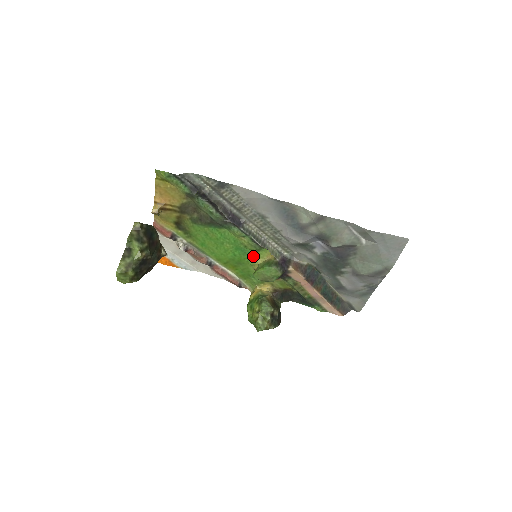
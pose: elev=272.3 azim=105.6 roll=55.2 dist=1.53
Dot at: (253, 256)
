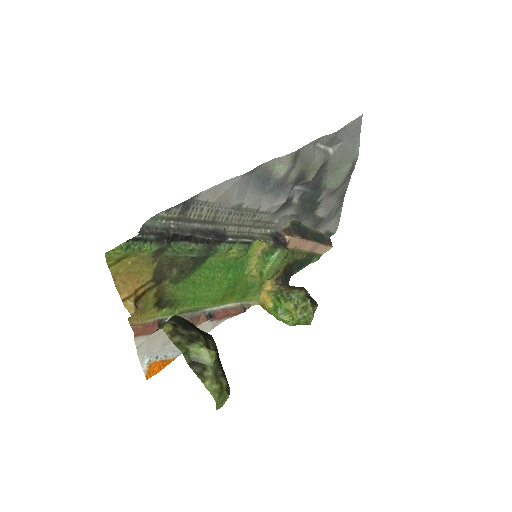
Dot at: (245, 263)
